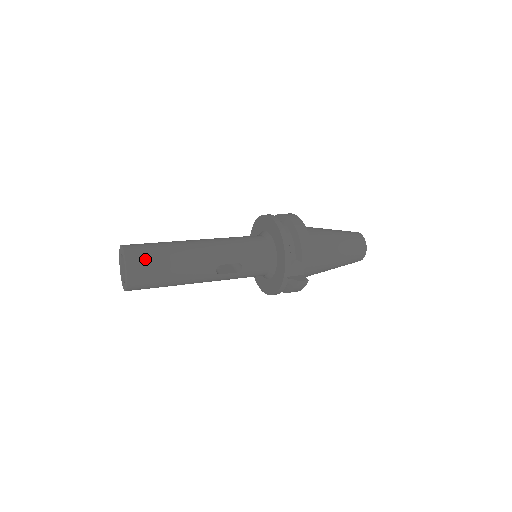
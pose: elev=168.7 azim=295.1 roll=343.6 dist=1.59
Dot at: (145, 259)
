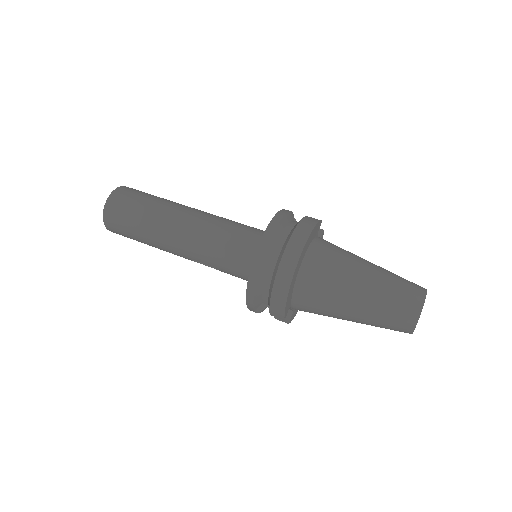
Dot at: (119, 224)
